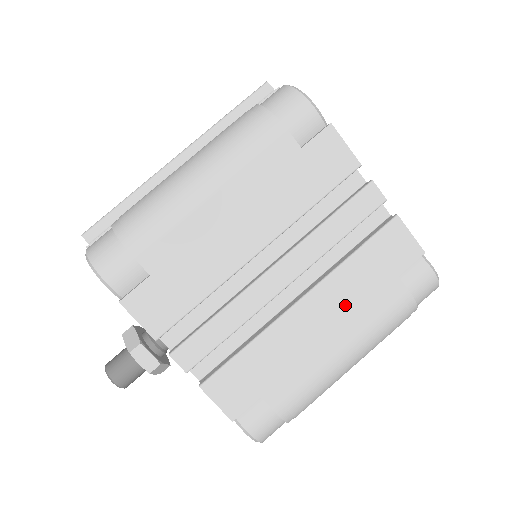
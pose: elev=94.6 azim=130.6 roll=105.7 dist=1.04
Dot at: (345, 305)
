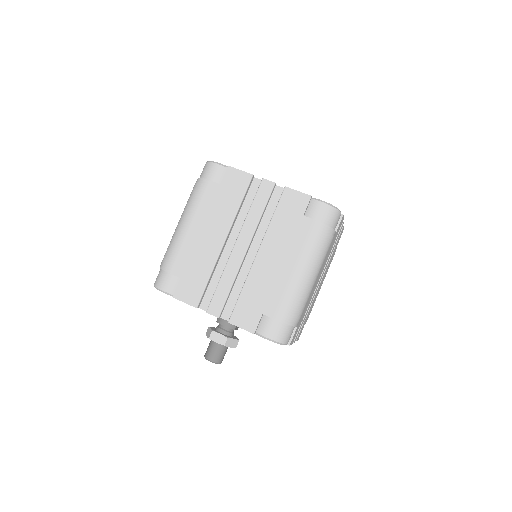
Dot at: (282, 245)
